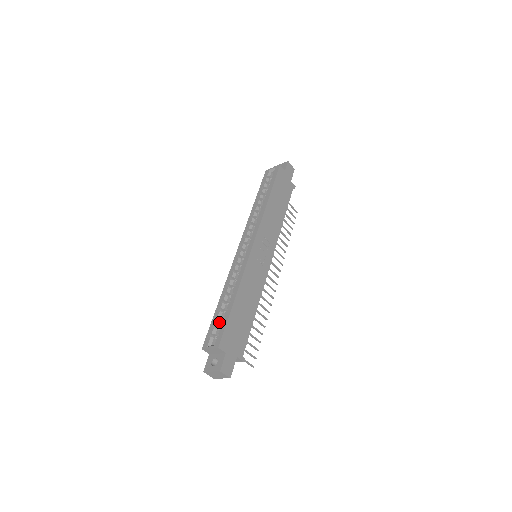
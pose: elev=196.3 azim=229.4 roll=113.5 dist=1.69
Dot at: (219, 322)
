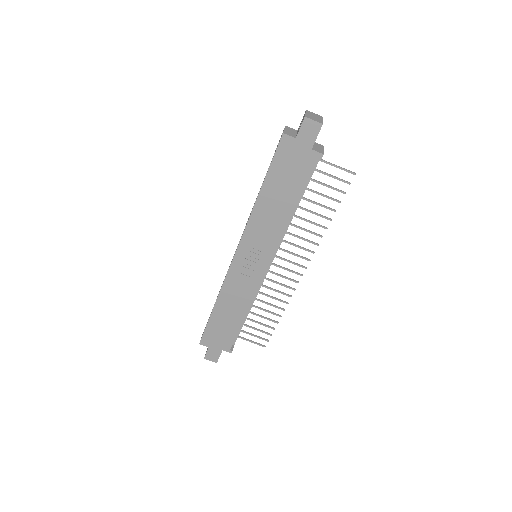
Dot at: occluded
